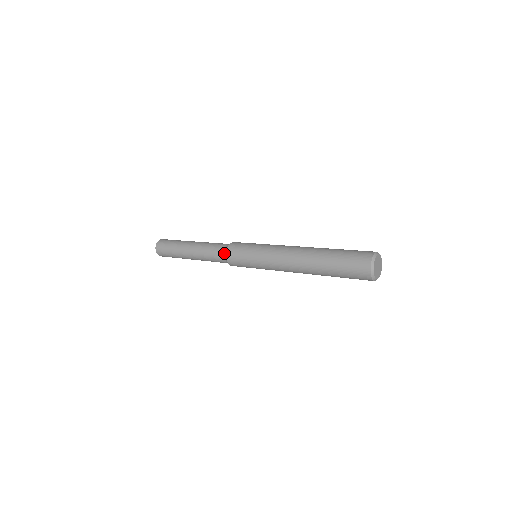
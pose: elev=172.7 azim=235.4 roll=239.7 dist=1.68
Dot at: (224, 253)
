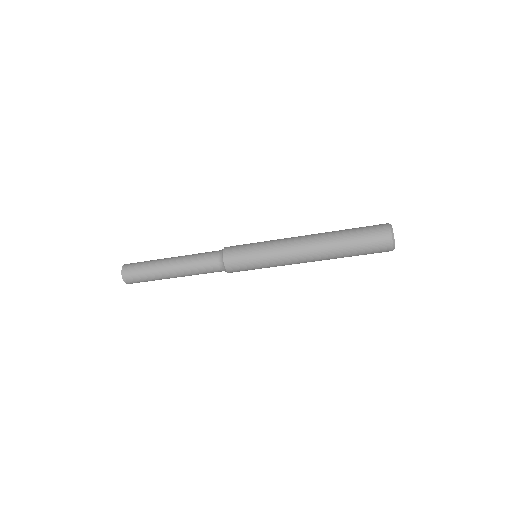
Dot at: (220, 259)
